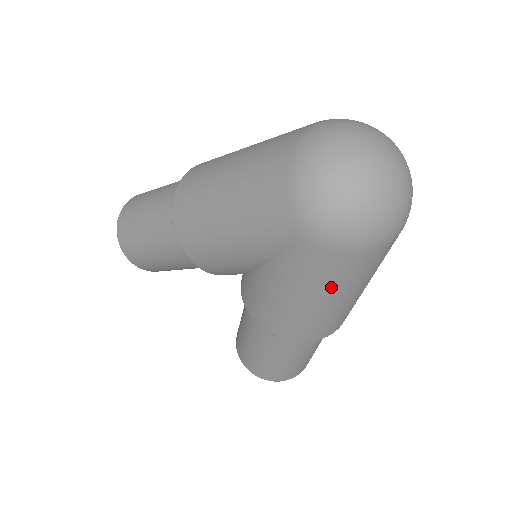
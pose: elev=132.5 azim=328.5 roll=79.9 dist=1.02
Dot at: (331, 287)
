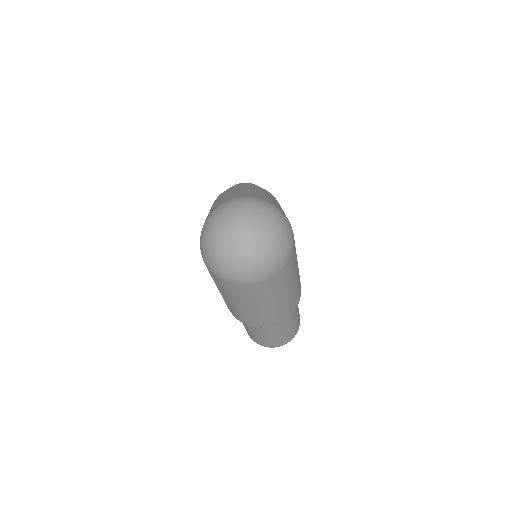
Dot at: (222, 291)
